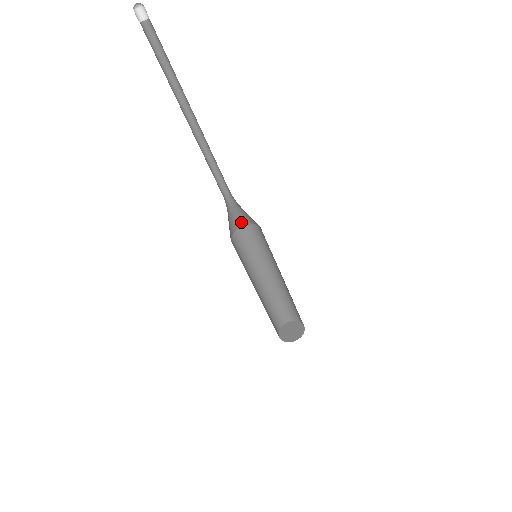
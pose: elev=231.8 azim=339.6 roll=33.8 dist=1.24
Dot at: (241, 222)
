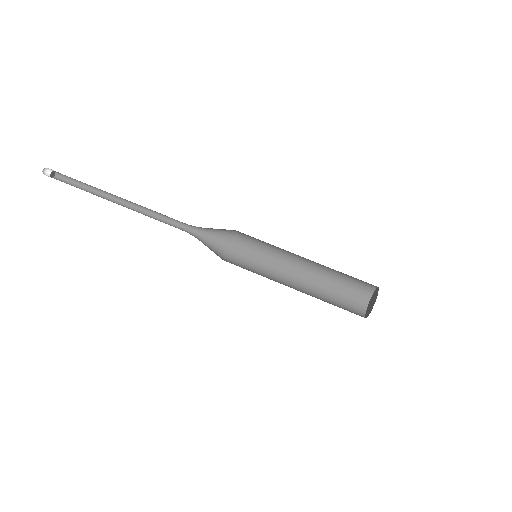
Dot at: (227, 241)
